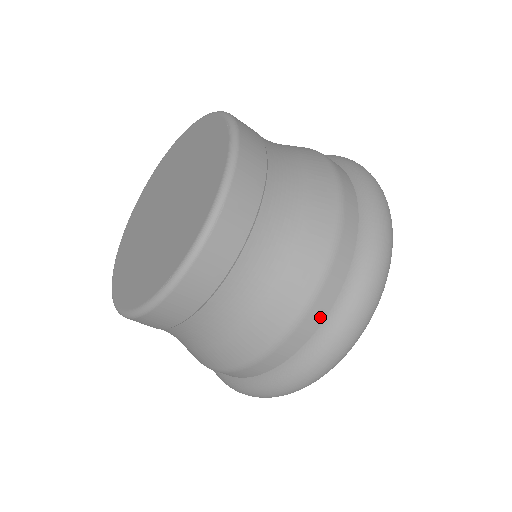
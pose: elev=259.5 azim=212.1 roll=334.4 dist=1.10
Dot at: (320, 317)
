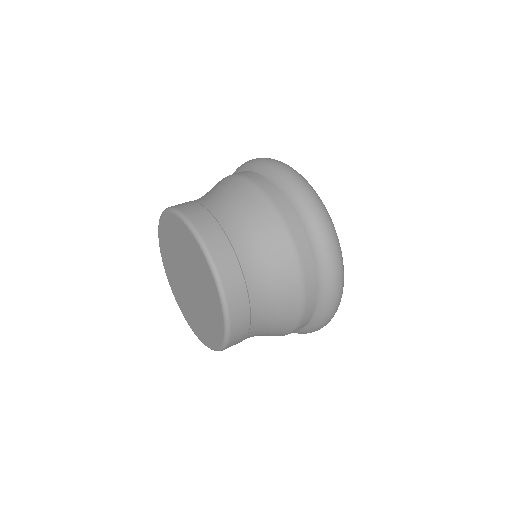
Dot at: (305, 243)
